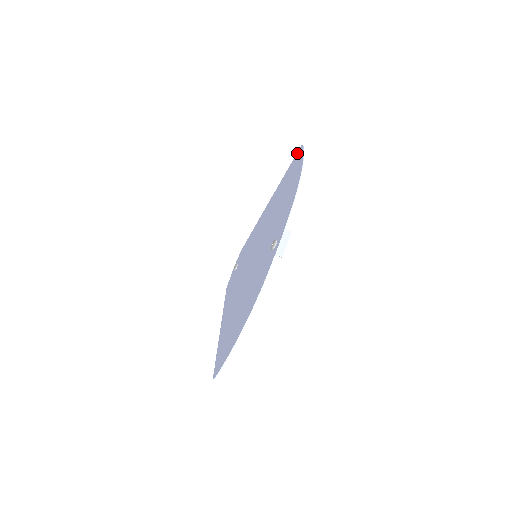
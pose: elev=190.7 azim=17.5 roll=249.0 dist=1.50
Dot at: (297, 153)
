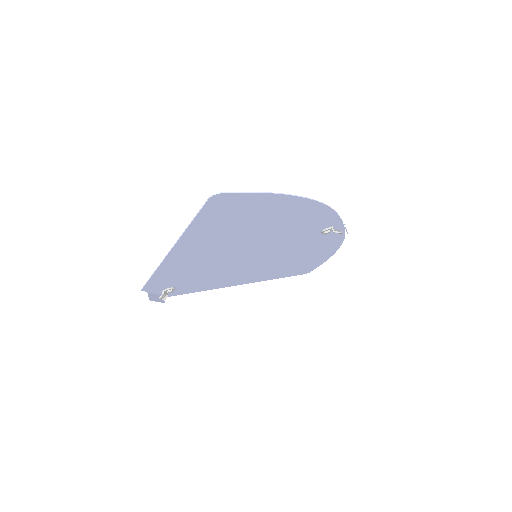
Dot at: (301, 273)
